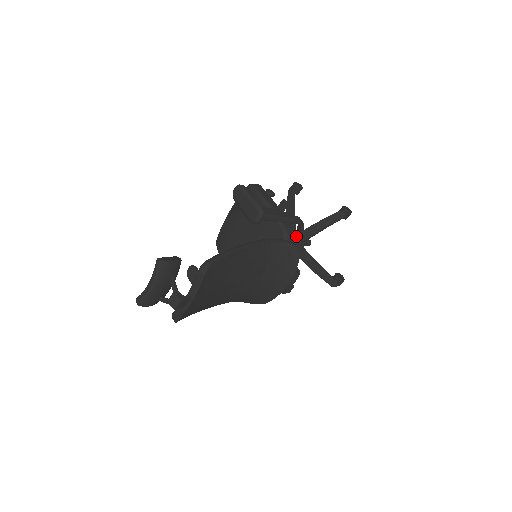
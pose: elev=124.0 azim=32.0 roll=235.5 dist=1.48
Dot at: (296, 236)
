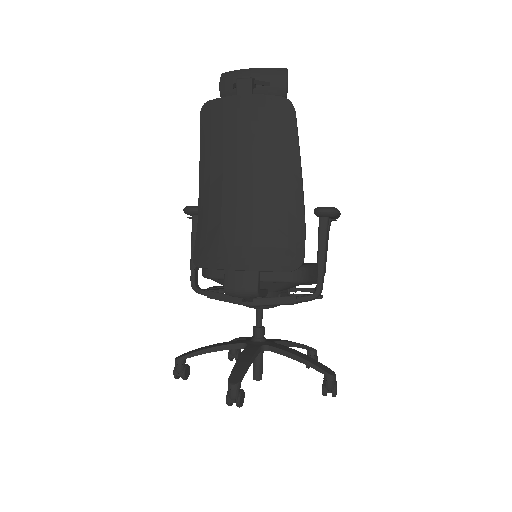
Dot at: occluded
